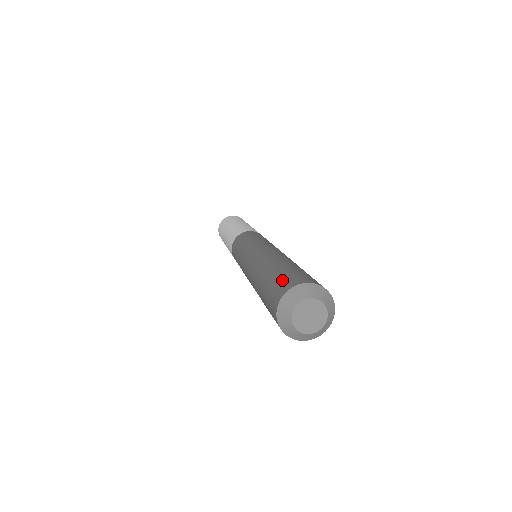
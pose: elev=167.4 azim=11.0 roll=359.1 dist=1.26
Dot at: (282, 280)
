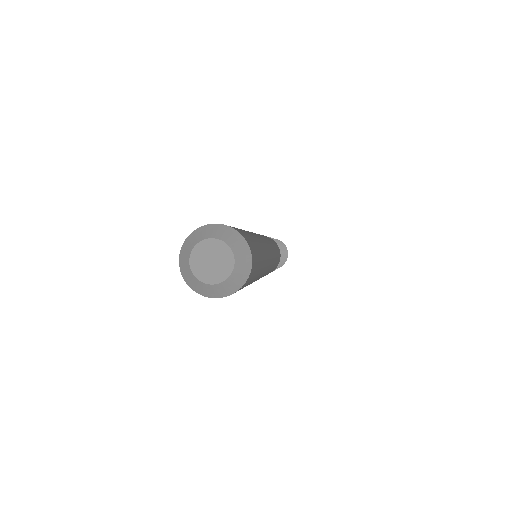
Dot at: occluded
